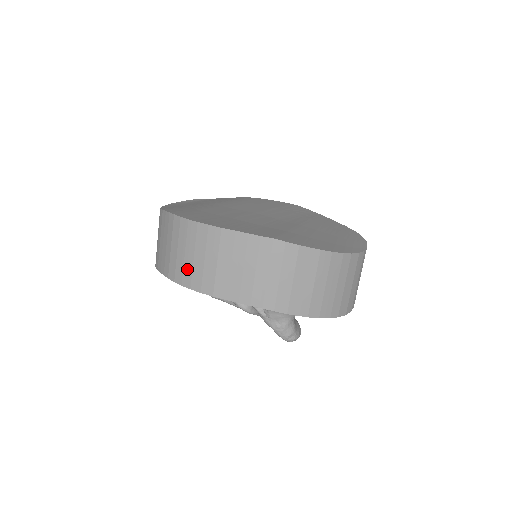
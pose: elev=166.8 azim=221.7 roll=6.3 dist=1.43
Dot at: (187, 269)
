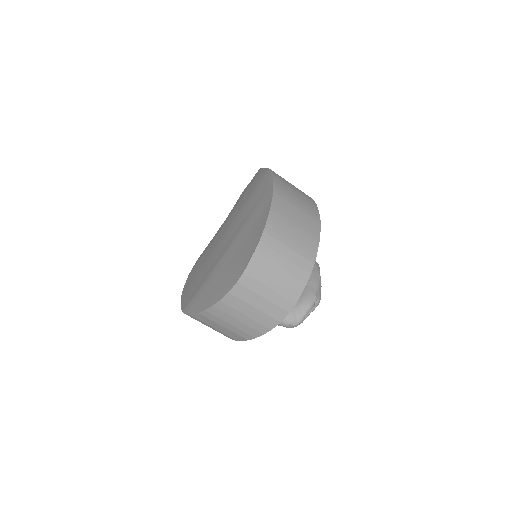
Dot at: occluded
